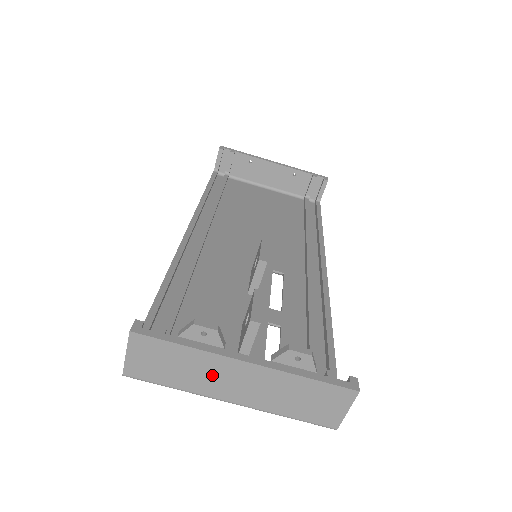
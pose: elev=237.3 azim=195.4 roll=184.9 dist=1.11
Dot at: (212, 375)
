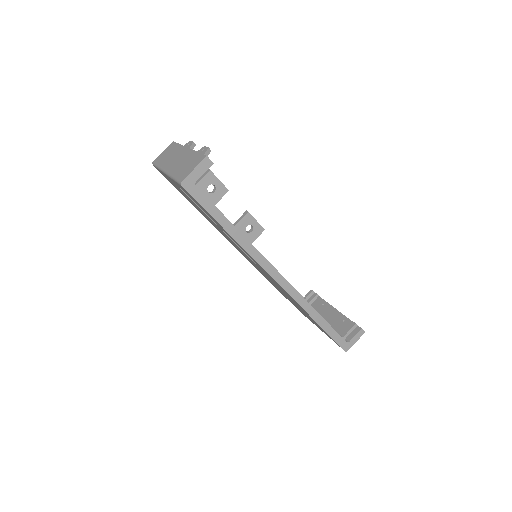
Dot at: (174, 157)
